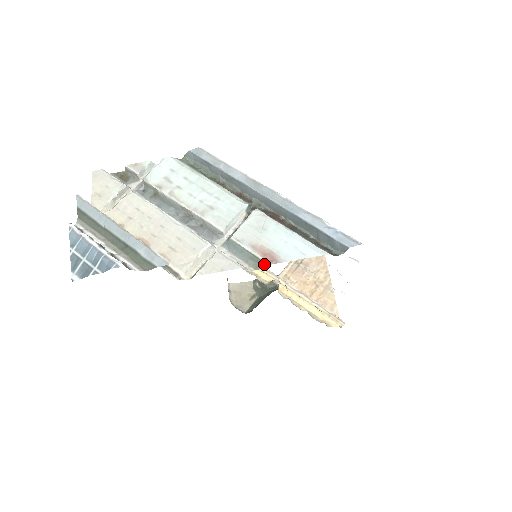
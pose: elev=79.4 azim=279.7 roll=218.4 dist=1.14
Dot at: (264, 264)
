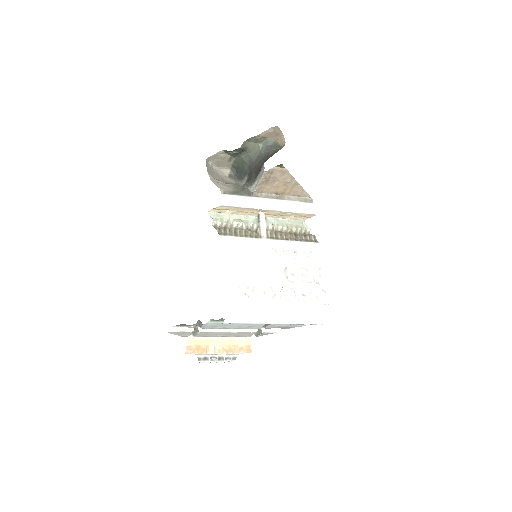
Dot at: (285, 328)
